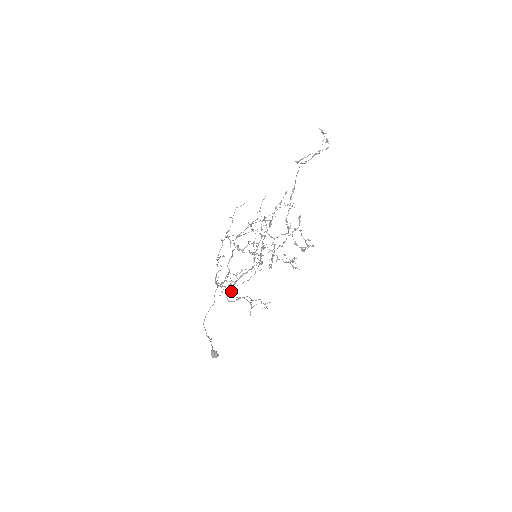
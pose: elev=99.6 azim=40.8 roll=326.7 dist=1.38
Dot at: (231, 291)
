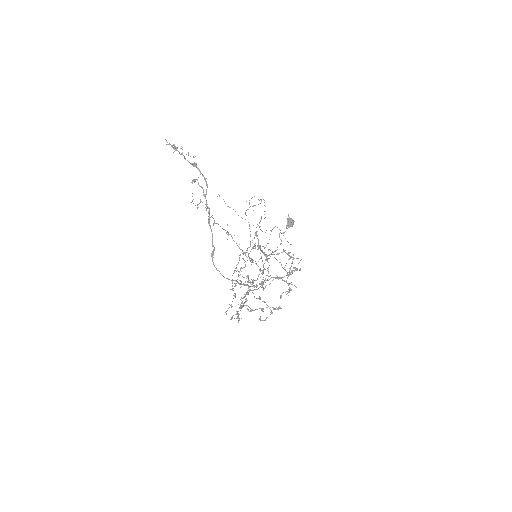
Dot at: occluded
